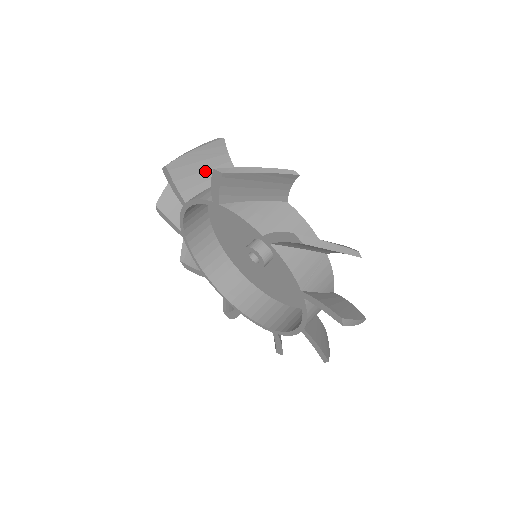
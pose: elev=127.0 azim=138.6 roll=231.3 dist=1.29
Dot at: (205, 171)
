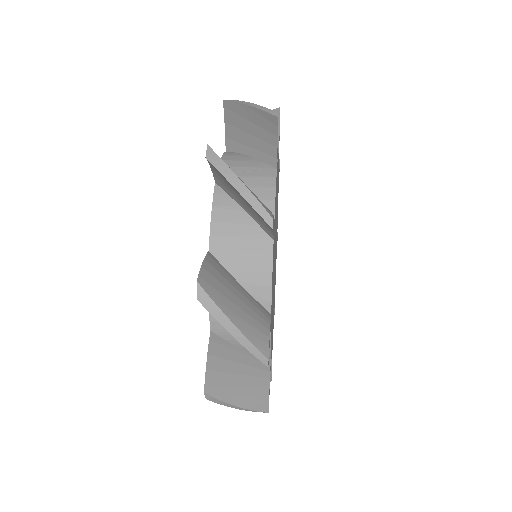
Dot at: occluded
